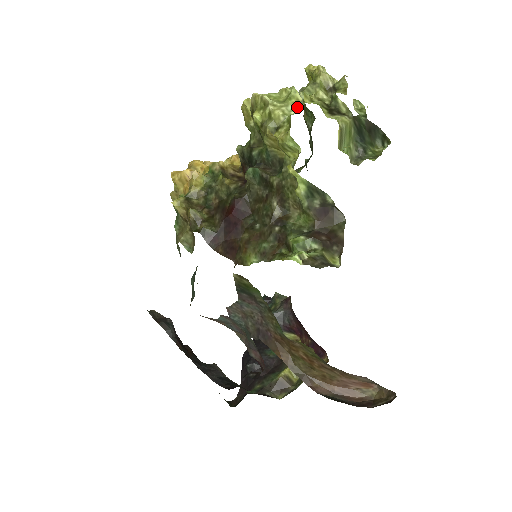
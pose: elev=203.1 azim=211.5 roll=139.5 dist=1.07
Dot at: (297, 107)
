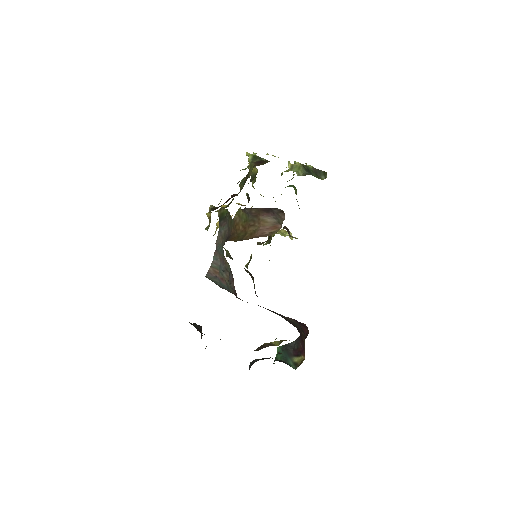
Dot at: occluded
